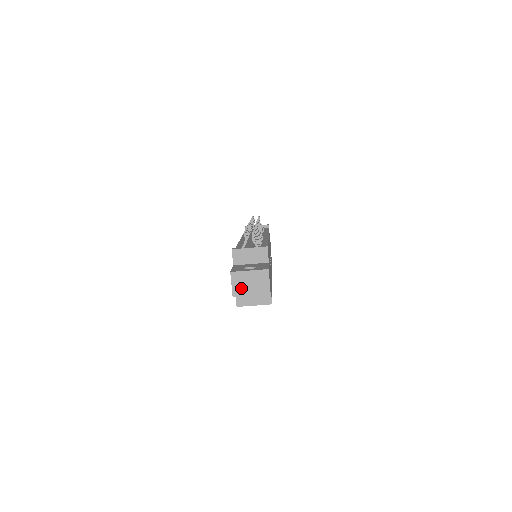
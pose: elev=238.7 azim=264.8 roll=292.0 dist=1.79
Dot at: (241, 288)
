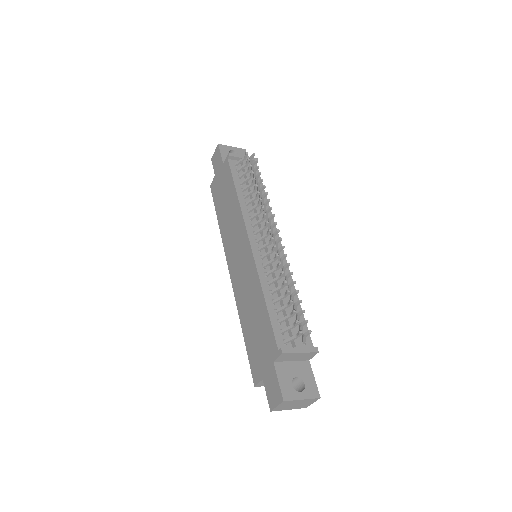
Dot at: (284, 407)
